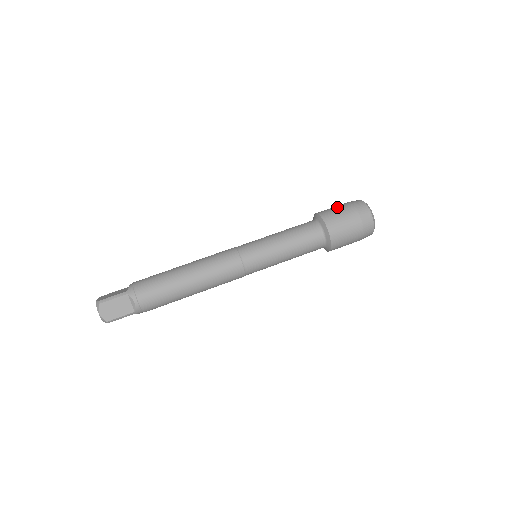
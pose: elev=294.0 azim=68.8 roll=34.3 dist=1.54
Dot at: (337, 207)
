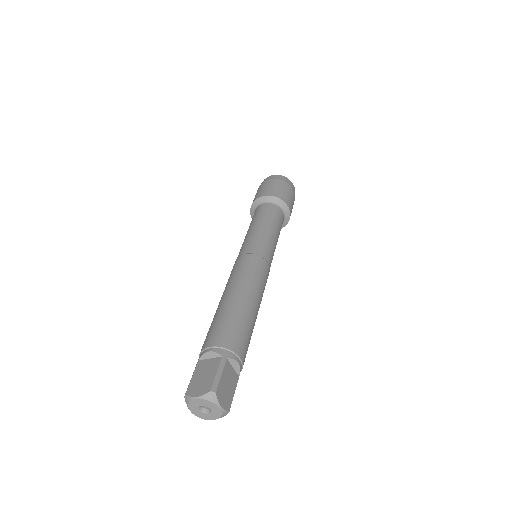
Dot at: (270, 185)
